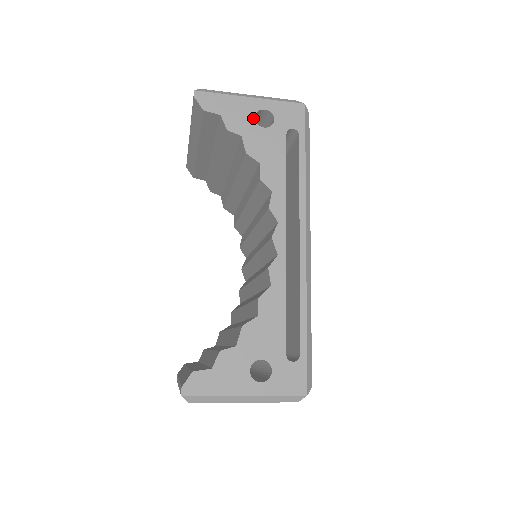
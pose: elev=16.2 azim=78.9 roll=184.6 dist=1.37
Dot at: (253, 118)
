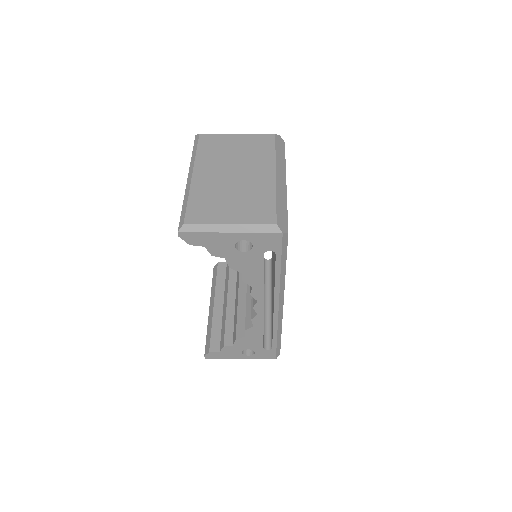
Dot at: (233, 247)
